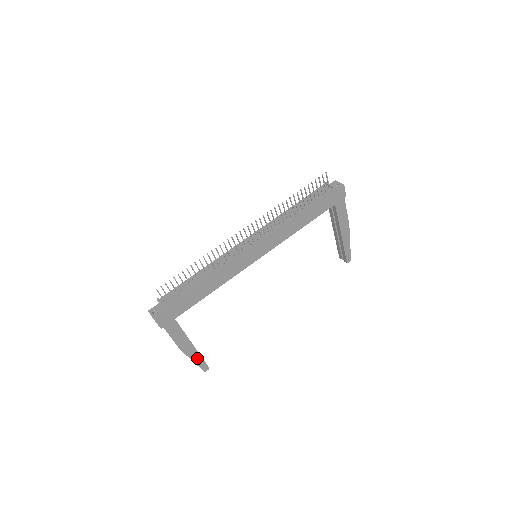
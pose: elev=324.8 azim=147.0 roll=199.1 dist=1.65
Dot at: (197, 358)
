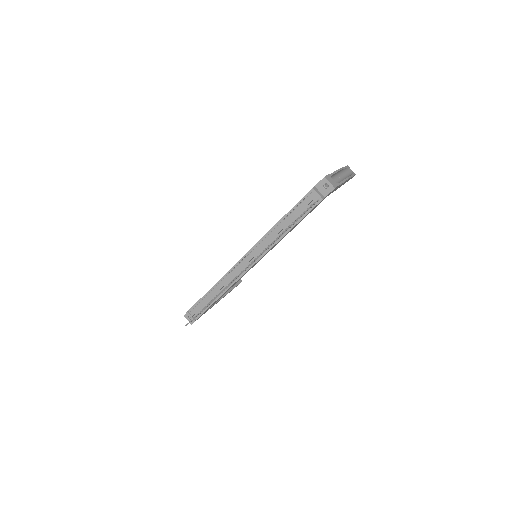
Dot at: occluded
